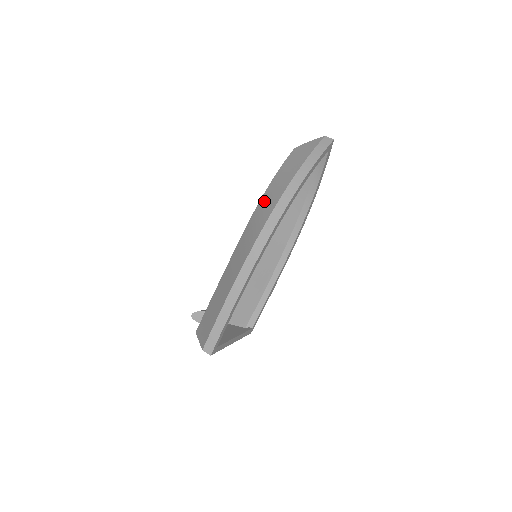
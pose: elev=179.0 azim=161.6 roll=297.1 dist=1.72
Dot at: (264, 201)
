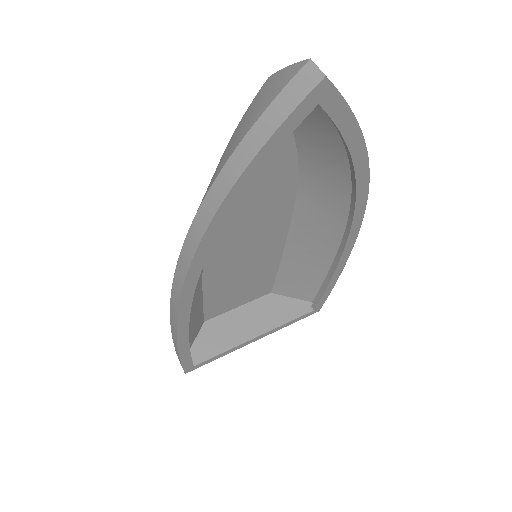
Dot at: occluded
